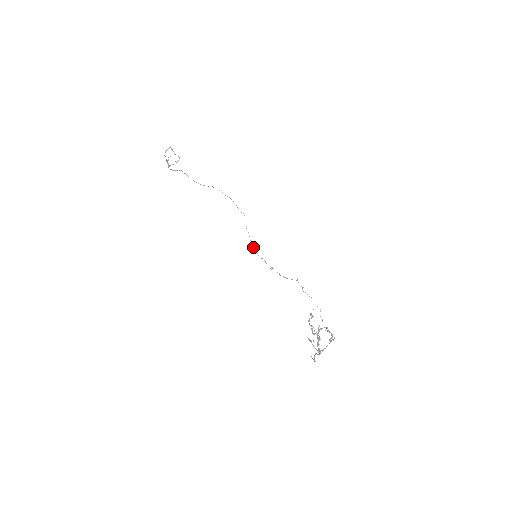
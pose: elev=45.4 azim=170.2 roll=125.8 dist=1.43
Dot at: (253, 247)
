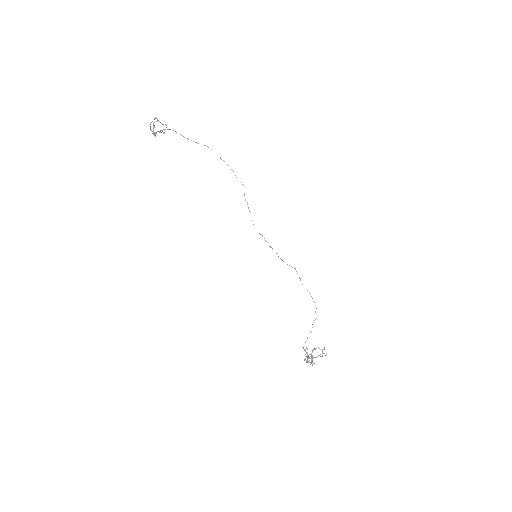
Dot at: occluded
